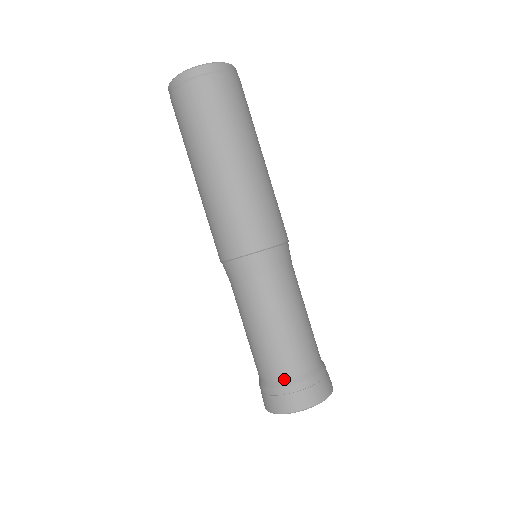
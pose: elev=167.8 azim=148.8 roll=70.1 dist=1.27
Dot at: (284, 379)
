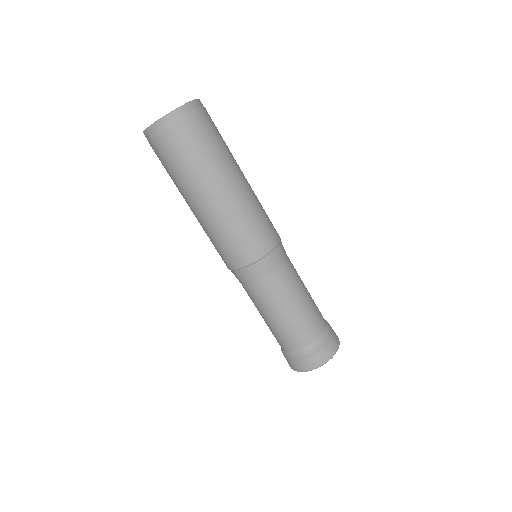
Dot at: (318, 337)
